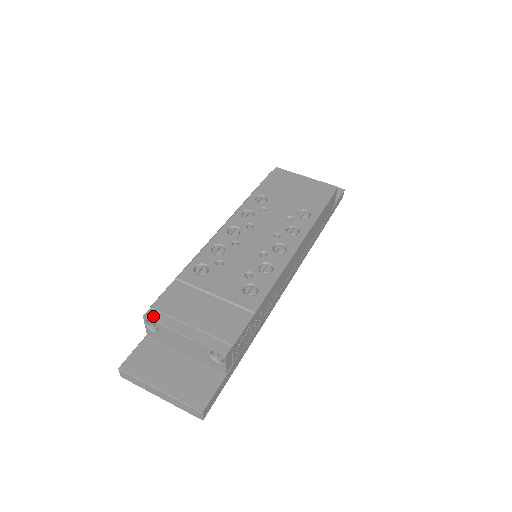
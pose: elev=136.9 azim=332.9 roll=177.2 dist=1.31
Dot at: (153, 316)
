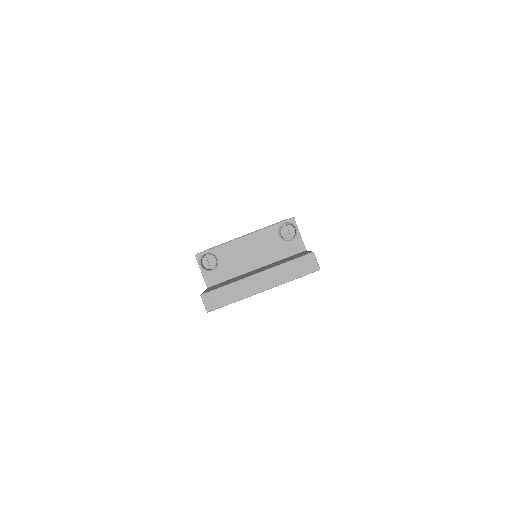
Dot at: (204, 251)
